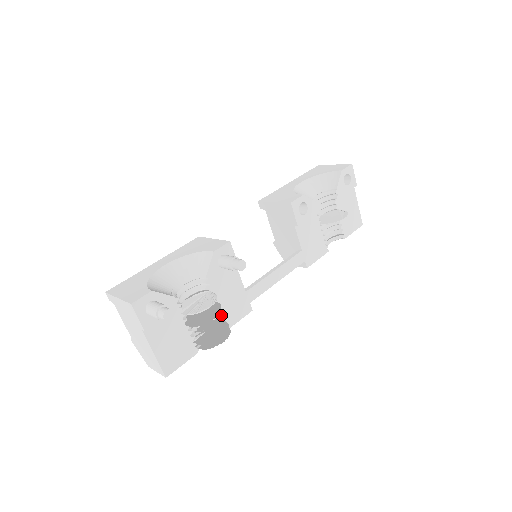
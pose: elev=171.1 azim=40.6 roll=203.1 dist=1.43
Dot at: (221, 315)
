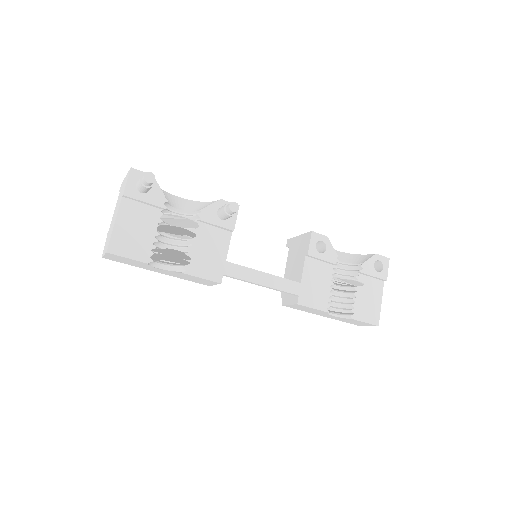
Dot at: (191, 256)
